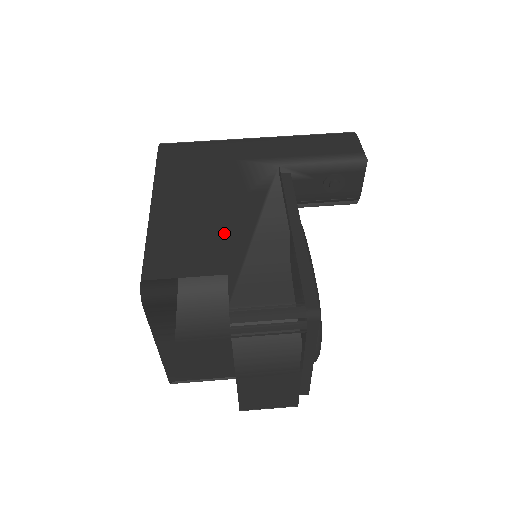
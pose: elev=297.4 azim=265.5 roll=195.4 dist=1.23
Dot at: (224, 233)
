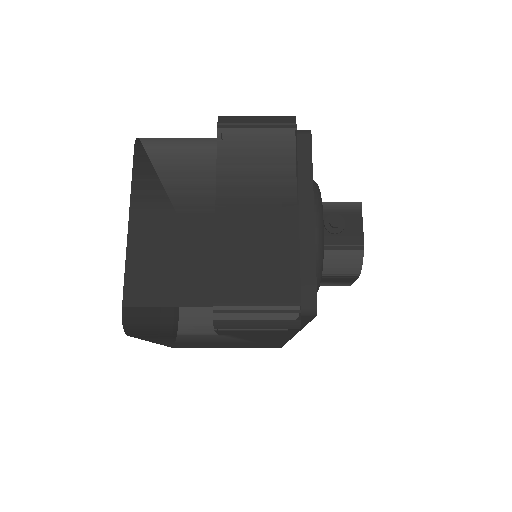
Dot at: occluded
